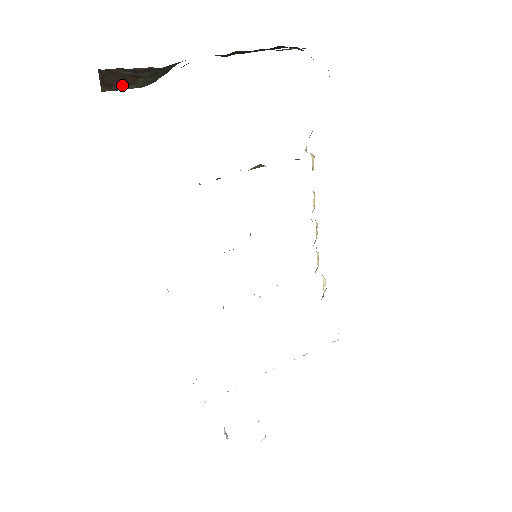
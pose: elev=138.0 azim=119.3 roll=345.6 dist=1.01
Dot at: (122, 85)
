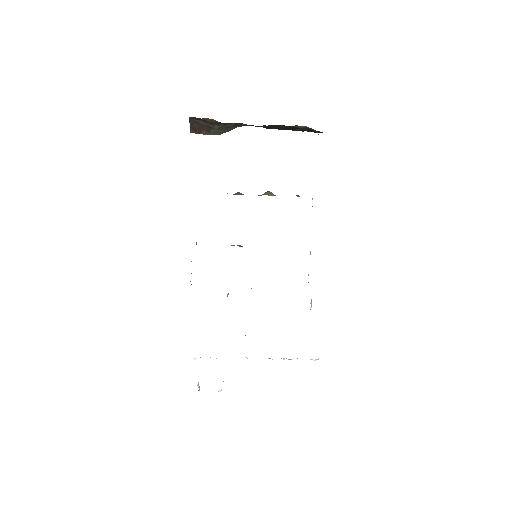
Dot at: (202, 131)
